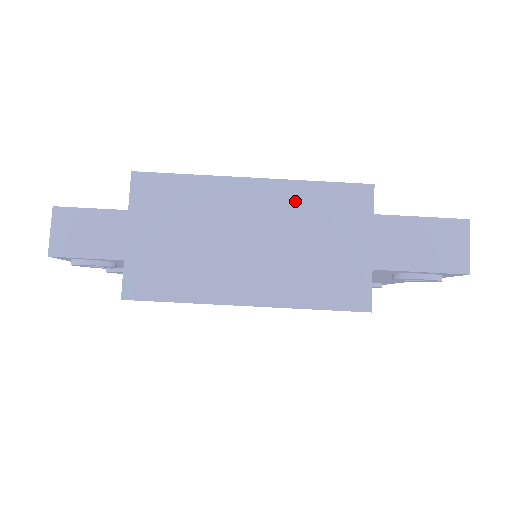
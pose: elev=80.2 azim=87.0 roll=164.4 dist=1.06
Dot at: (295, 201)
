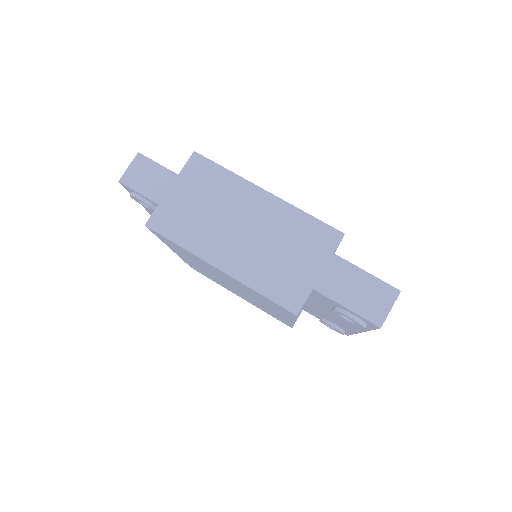
Dot at: (286, 219)
